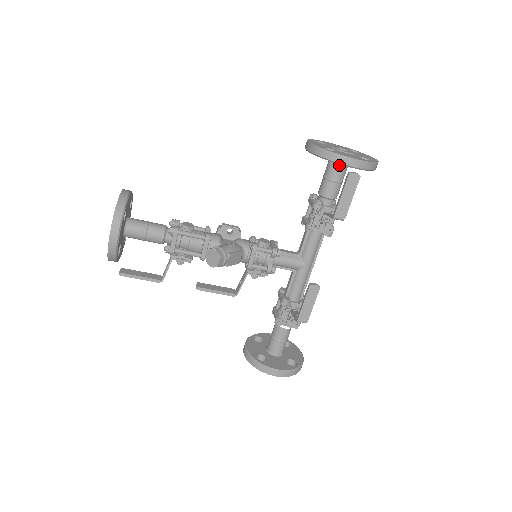
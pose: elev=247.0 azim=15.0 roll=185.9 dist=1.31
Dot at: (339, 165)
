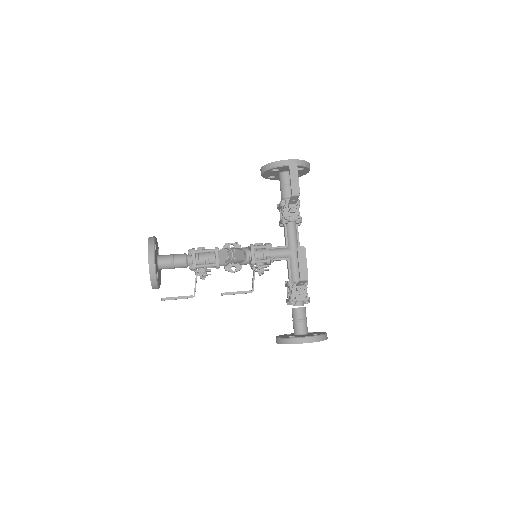
Dot at: (286, 174)
